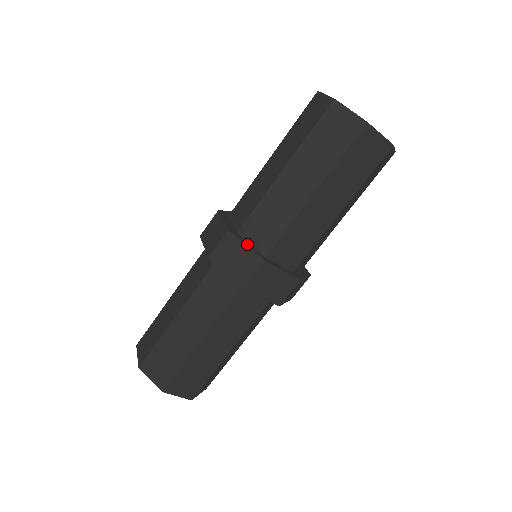
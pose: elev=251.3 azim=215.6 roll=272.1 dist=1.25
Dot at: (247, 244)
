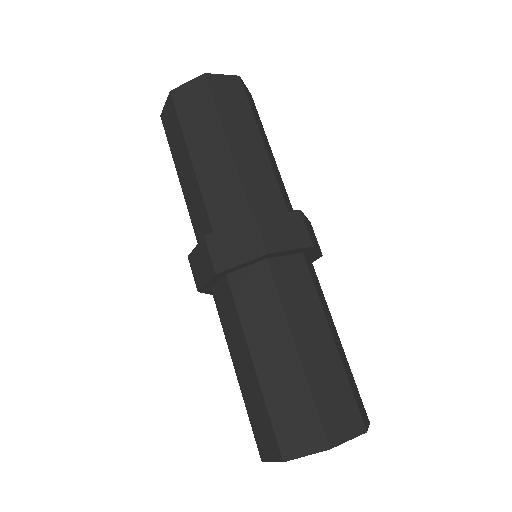
Dot at: (229, 227)
